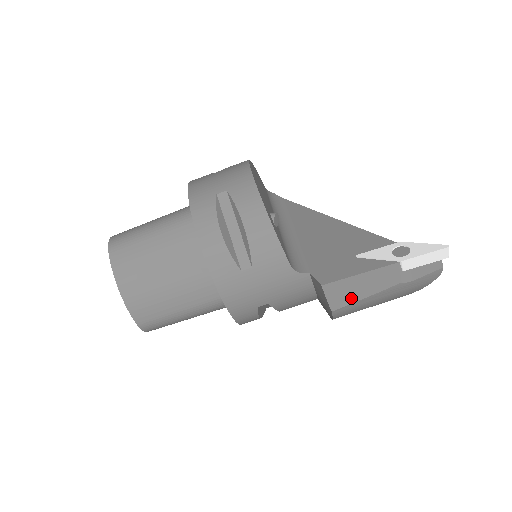
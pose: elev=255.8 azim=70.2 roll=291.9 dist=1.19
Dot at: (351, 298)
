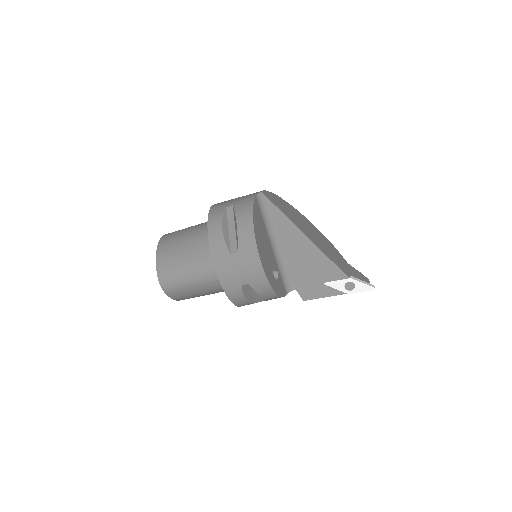
Dot at: occluded
